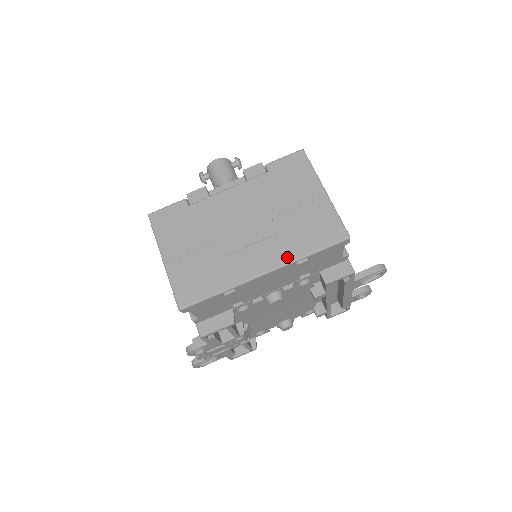
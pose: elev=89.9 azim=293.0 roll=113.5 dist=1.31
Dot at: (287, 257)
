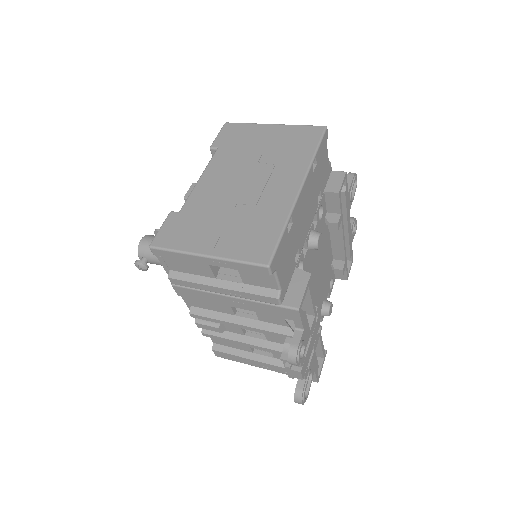
Dot at: (302, 167)
